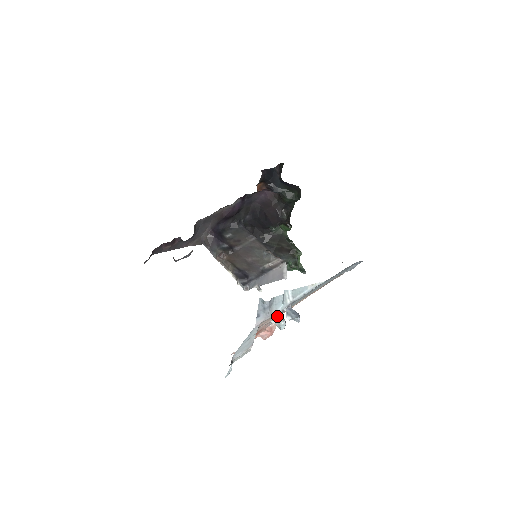
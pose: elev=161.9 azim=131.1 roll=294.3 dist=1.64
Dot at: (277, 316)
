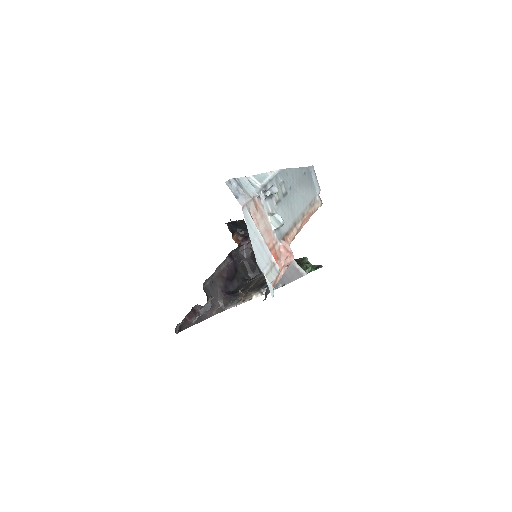
Dot at: (268, 216)
